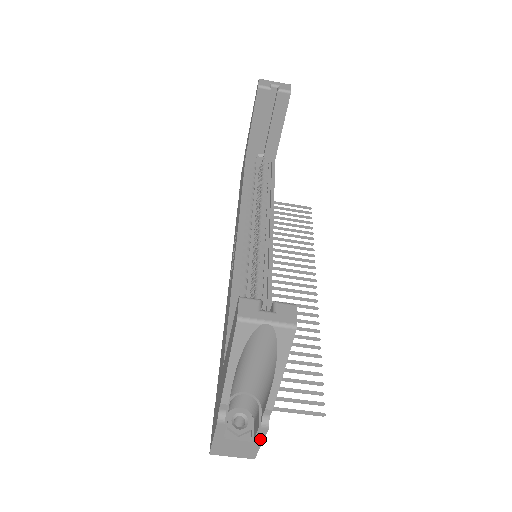
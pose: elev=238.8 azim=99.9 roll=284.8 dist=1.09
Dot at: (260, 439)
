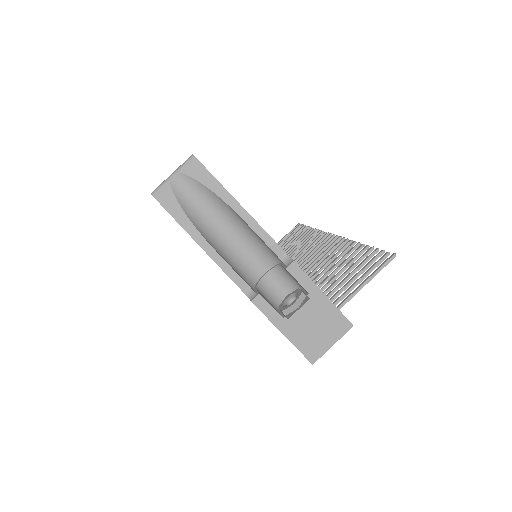
Dot at: (310, 285)
